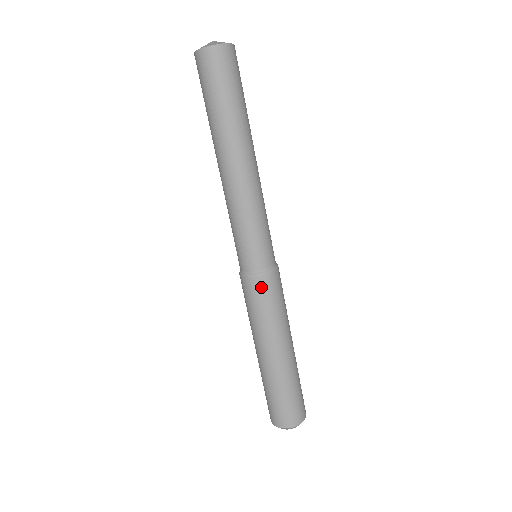
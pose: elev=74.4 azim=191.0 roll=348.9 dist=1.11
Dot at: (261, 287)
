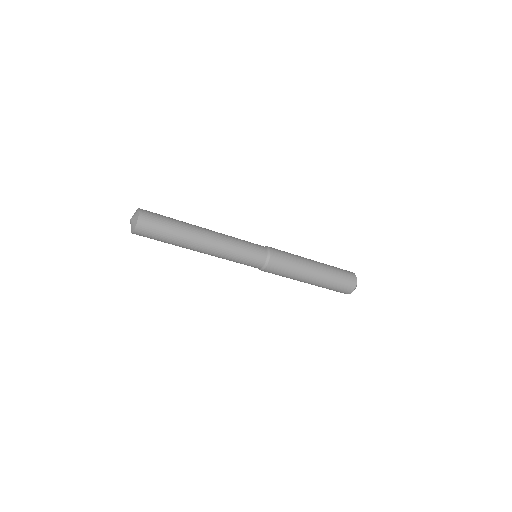
Dot at: (272, 270)
